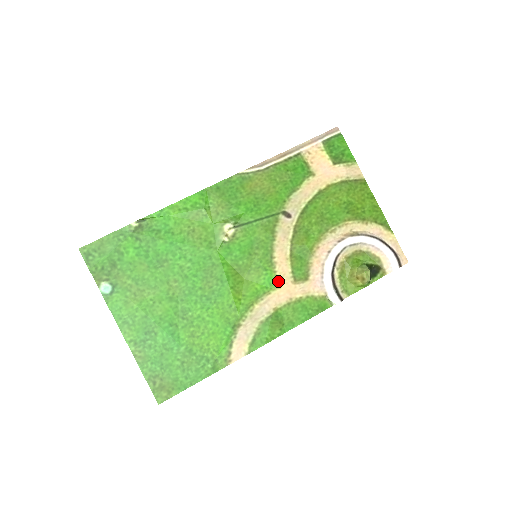
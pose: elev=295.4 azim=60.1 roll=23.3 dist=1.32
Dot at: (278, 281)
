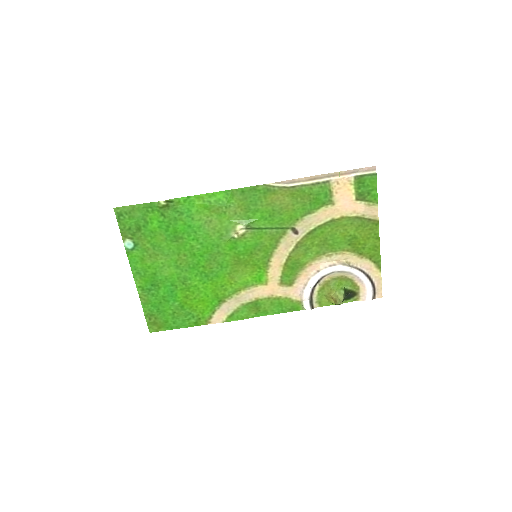
Dot at: (267, 280)
